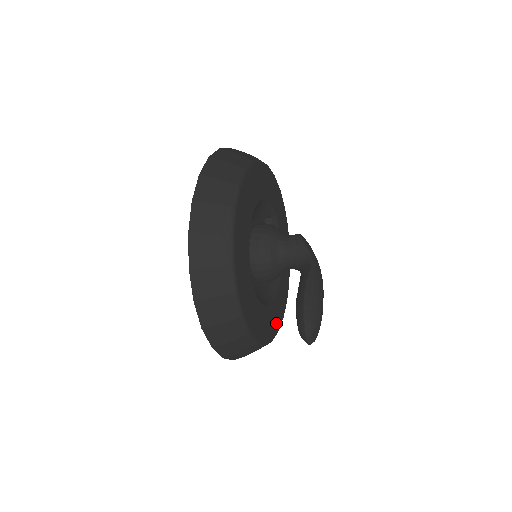
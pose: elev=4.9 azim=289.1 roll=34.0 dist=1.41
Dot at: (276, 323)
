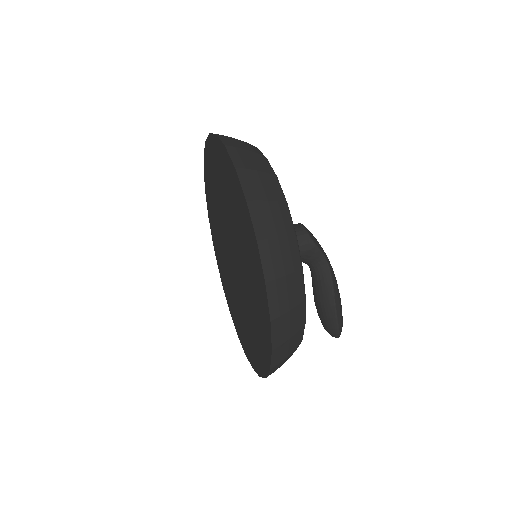
Dot at: occluded
